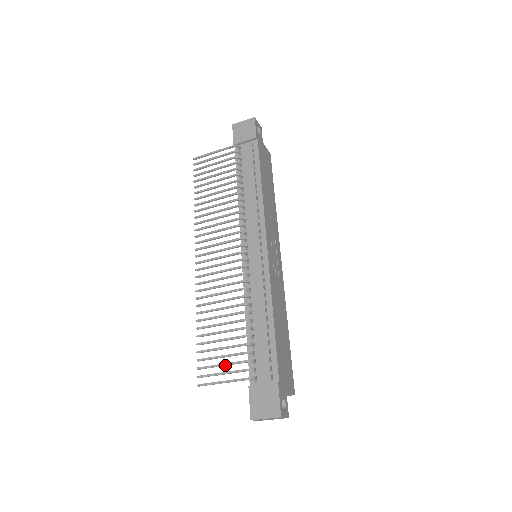
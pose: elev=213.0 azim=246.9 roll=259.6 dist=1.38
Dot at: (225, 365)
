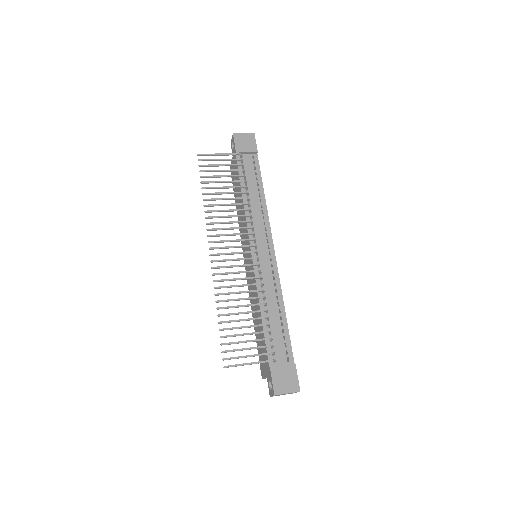
Dot at: (250, 349)
